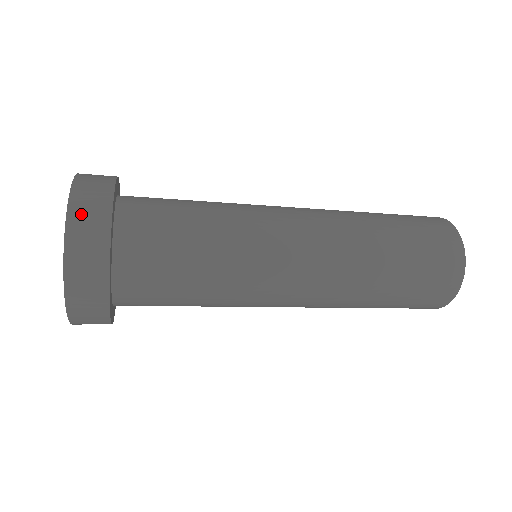
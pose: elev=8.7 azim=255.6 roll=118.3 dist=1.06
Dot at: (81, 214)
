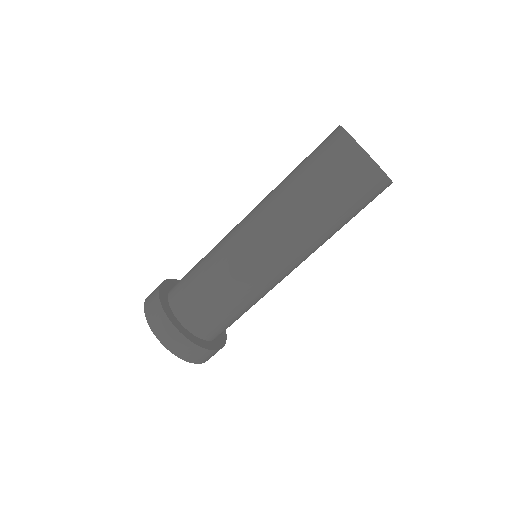
Dot at: (150, 312)
